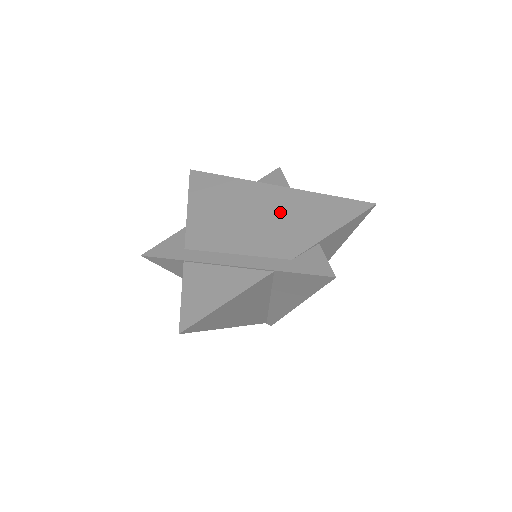
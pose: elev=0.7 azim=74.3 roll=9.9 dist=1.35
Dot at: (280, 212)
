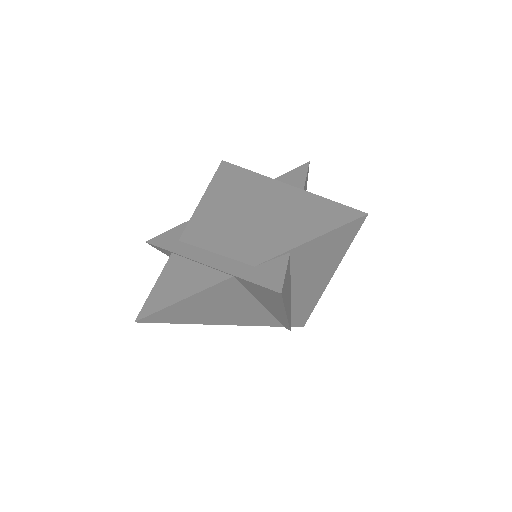
Dot at: (271, 213)
